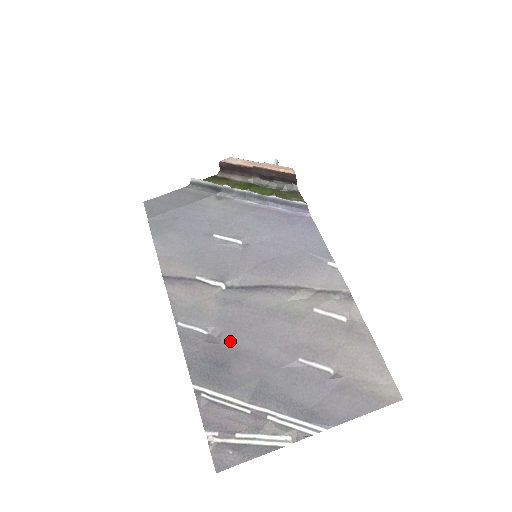
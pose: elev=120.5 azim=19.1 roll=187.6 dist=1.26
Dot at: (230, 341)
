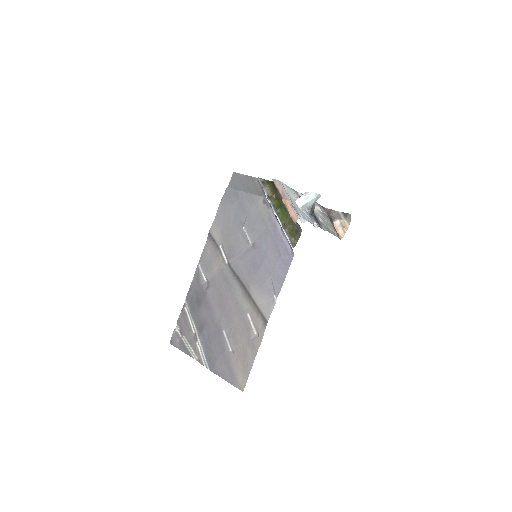
Dot at: (209, 294)
